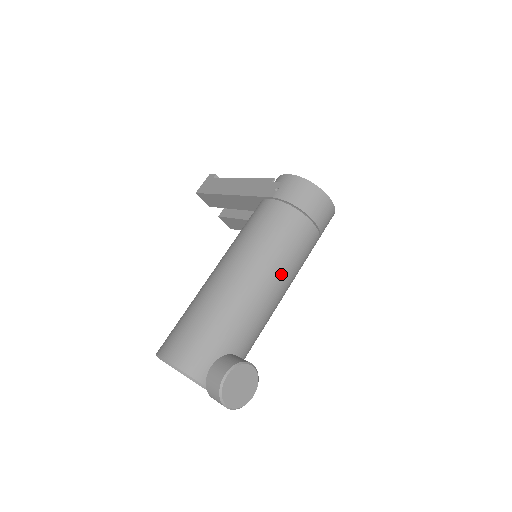
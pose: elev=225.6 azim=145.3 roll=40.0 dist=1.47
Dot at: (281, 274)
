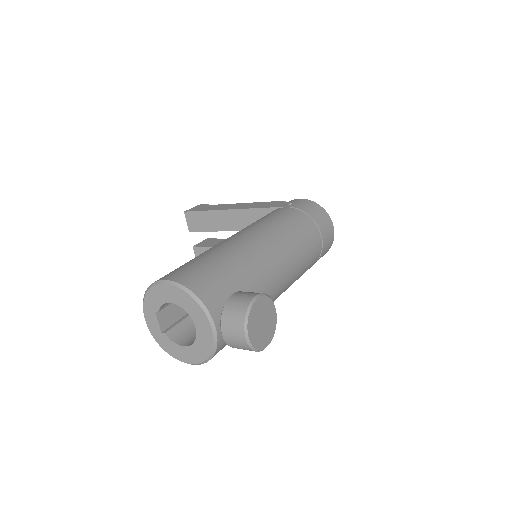
Dot at: (294, 261)
